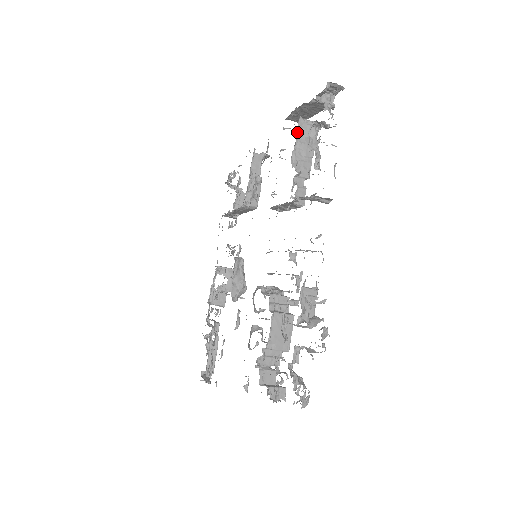
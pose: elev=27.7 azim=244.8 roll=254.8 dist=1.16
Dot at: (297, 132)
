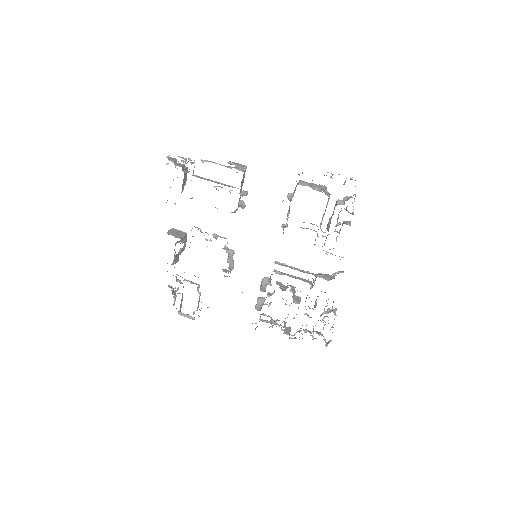
Dot at: occluded
